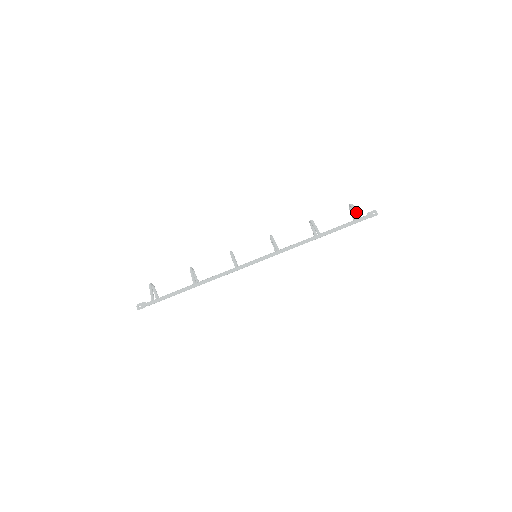
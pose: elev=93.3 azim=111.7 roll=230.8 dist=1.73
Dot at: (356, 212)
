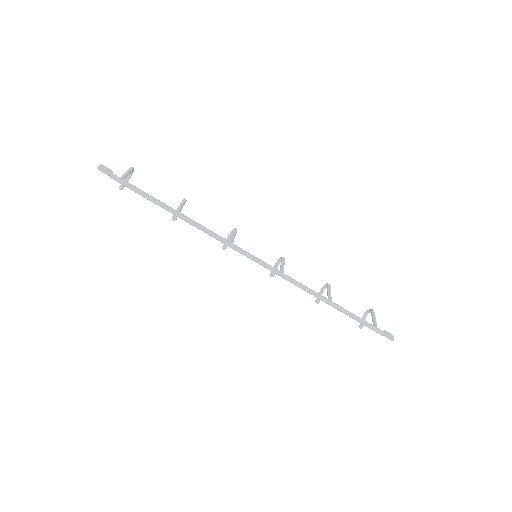
Dot at: (375, 319)
